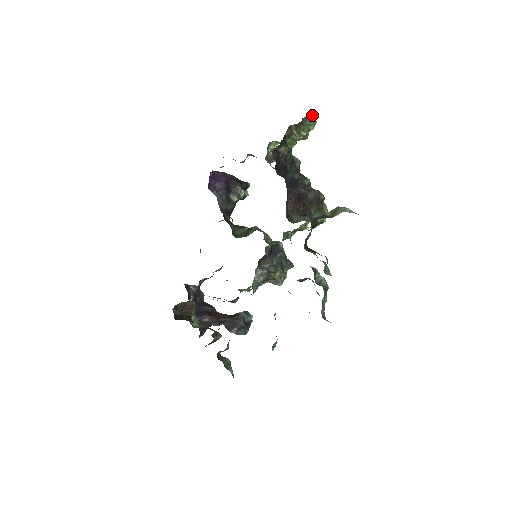
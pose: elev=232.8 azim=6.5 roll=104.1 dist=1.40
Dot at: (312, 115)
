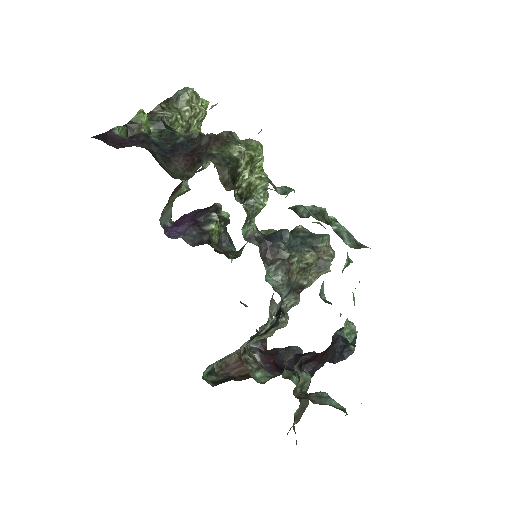
Dot at: (184, 89)
